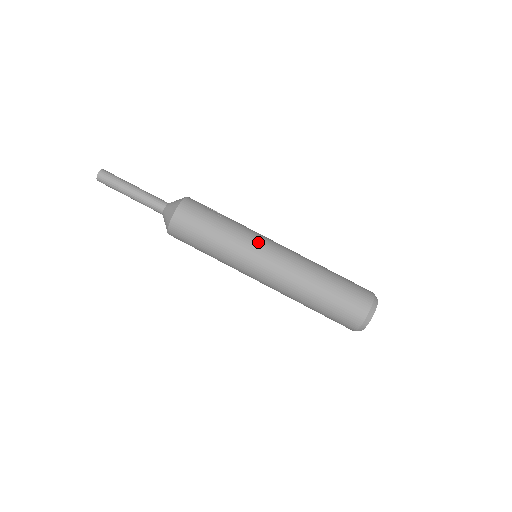
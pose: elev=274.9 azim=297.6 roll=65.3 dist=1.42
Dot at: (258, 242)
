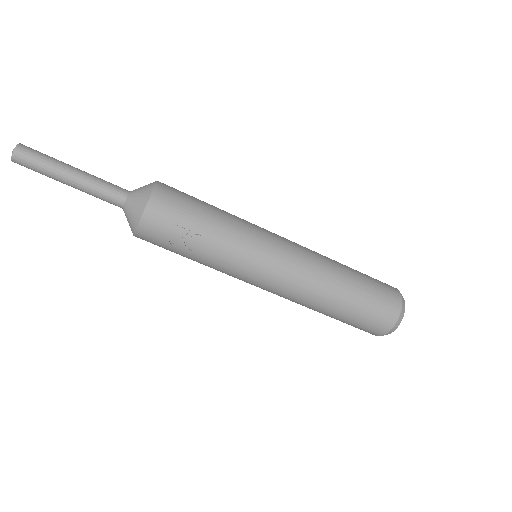
Dot at: (245, 278)
